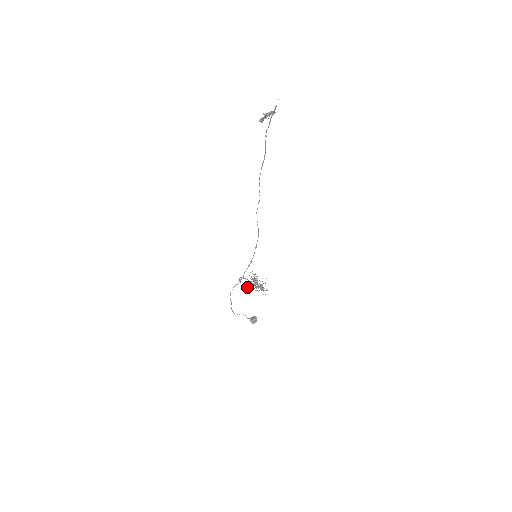
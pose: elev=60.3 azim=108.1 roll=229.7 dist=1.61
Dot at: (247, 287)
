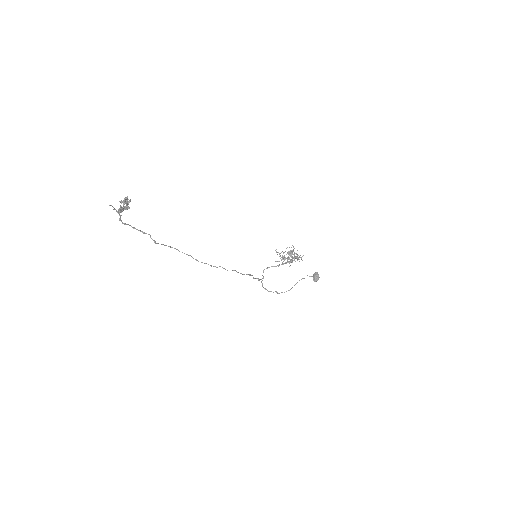
Dot at: (283, 264)
